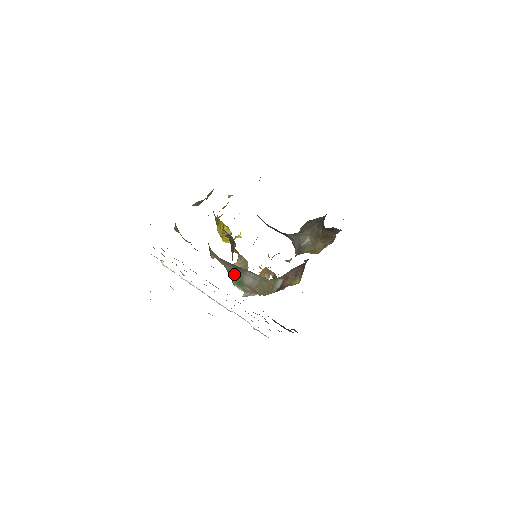
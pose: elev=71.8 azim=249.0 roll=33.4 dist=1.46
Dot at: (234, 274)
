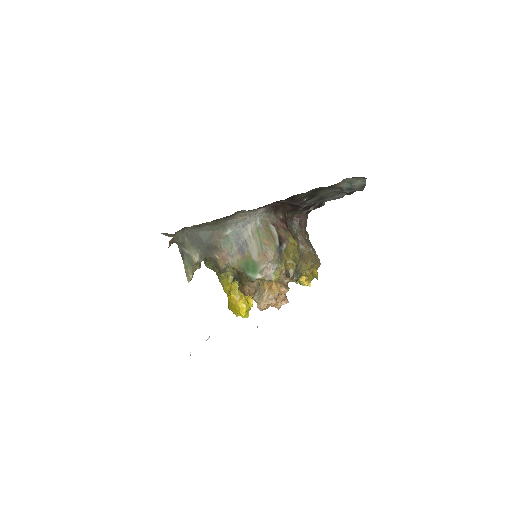
Dot at: (244, 263)
